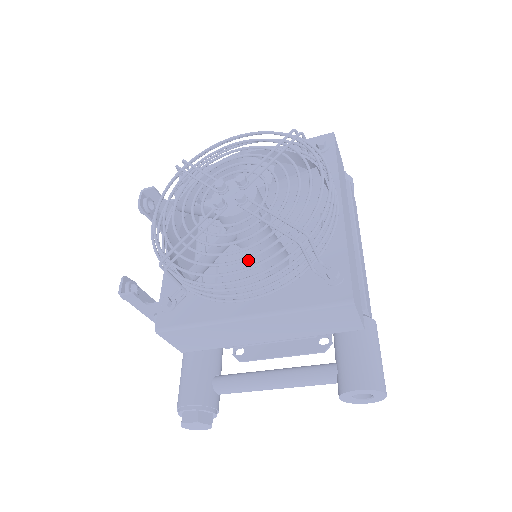
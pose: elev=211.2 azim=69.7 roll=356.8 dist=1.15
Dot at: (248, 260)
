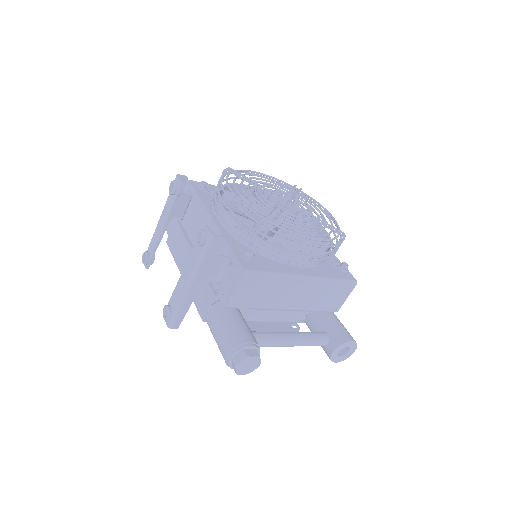
Dot at: occluded
